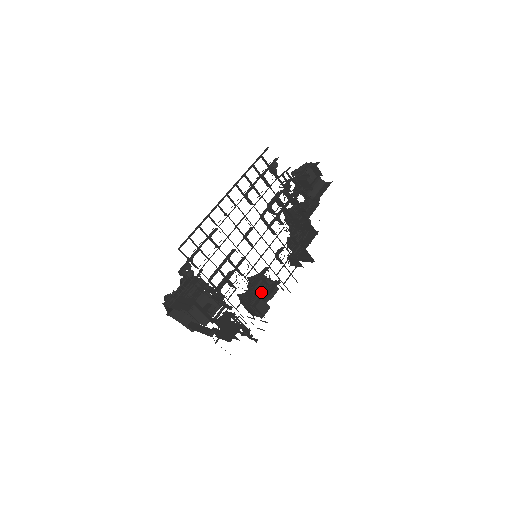
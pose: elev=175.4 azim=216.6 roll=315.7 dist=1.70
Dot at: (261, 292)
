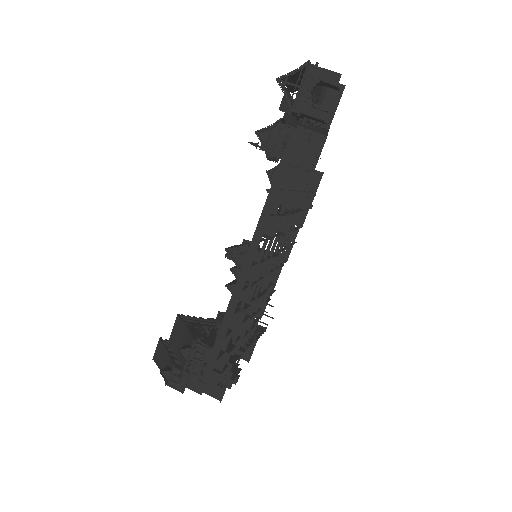
Dot at: occluded
